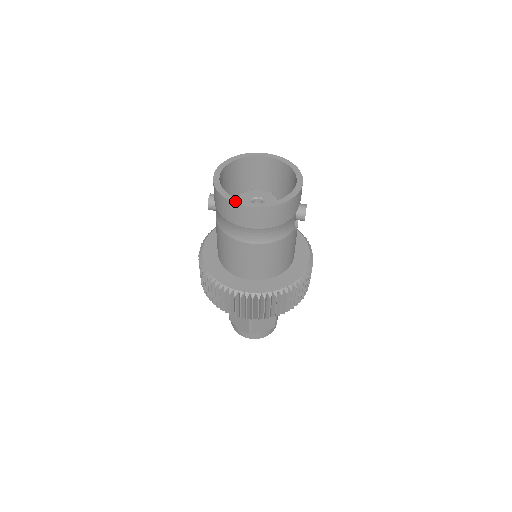
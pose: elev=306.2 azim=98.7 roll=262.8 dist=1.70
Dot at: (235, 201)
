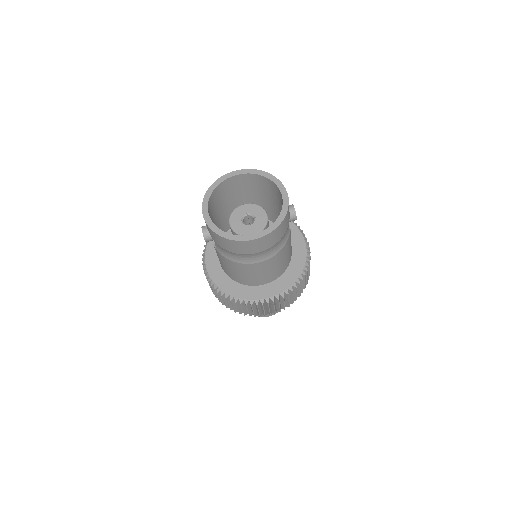
Dot at: (237, 239)
